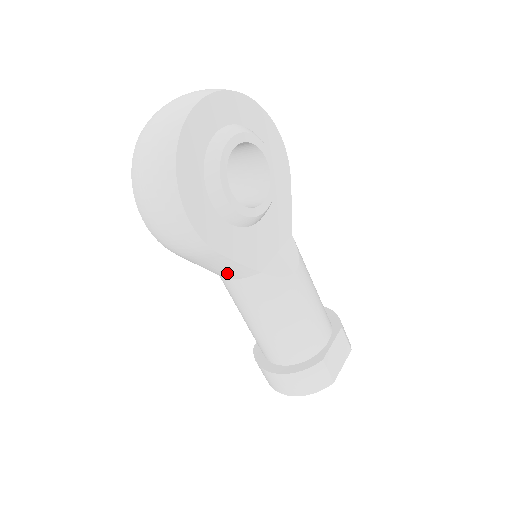
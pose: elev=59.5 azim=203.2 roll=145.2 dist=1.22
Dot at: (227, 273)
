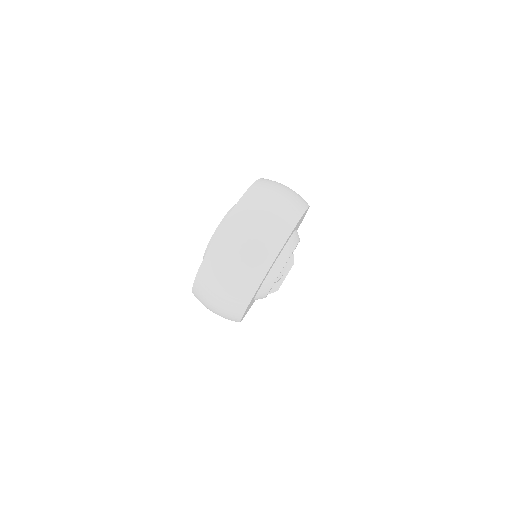
Dot at: occluded
